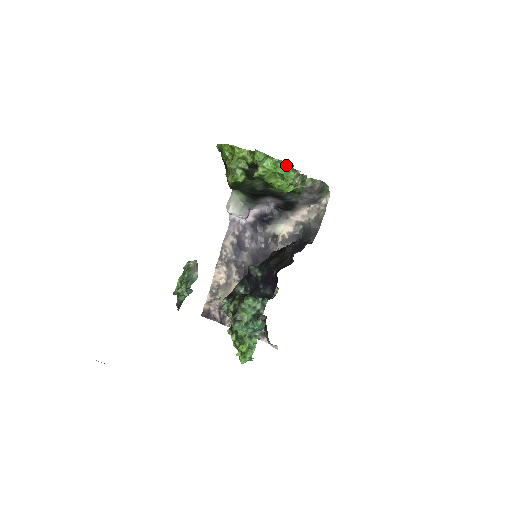
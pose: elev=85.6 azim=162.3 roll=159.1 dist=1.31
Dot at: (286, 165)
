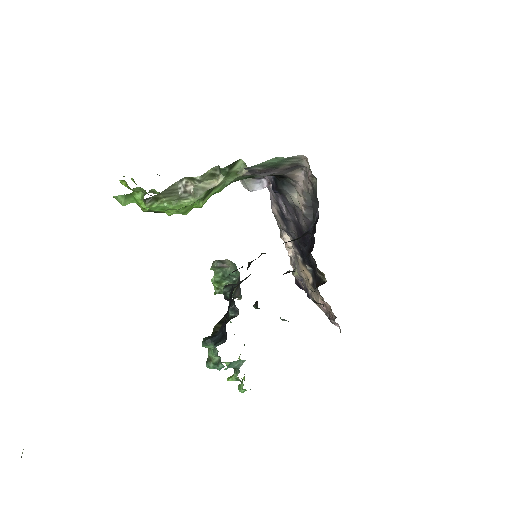
Dot at: (144, 203)
